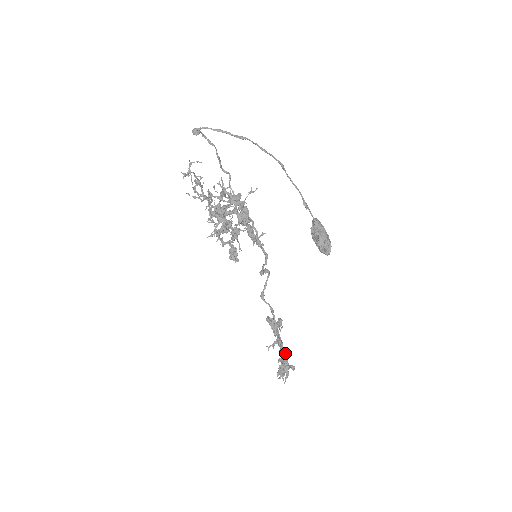
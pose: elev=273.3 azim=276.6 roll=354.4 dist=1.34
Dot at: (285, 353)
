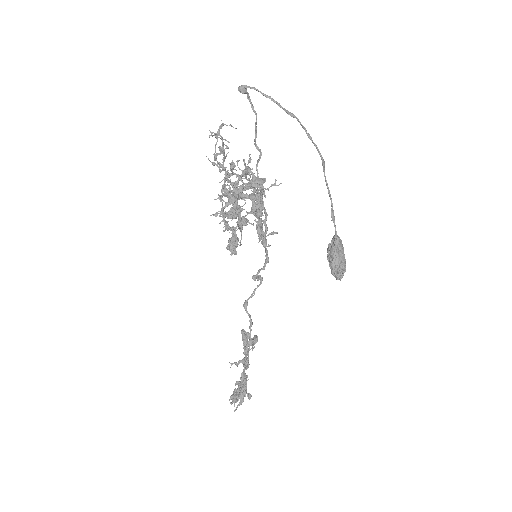
Dot at: (246, 377)
